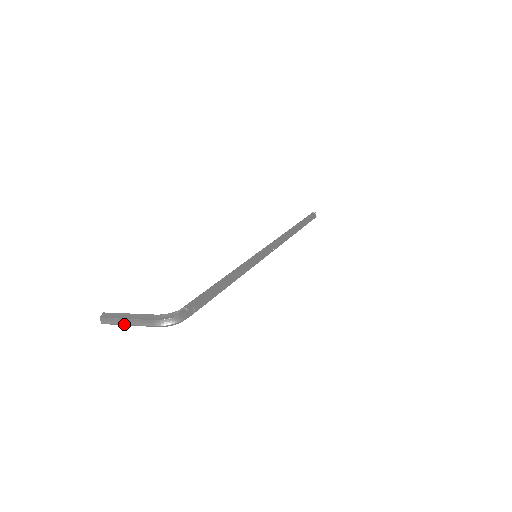
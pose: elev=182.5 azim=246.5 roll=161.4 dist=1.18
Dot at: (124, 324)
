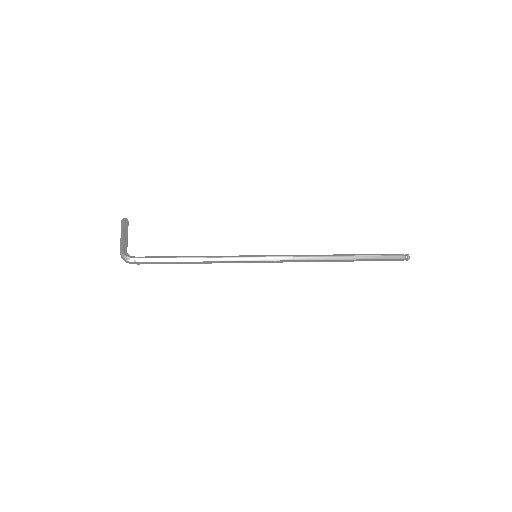
Dot at: (121, 235)
